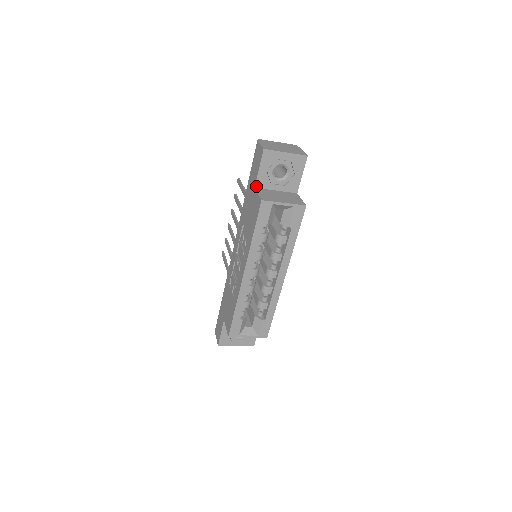
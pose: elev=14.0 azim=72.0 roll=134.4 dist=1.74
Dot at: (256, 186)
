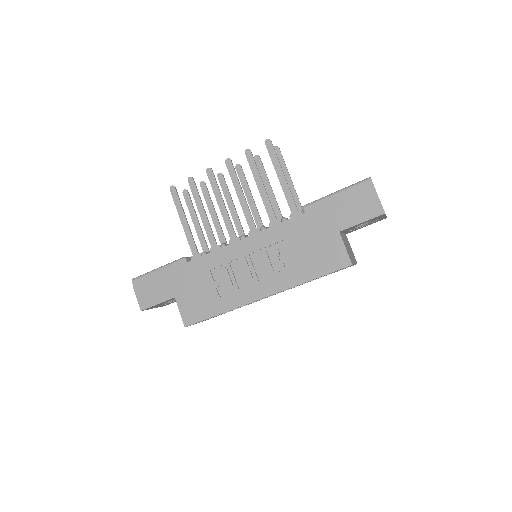
Dot at: occluded
